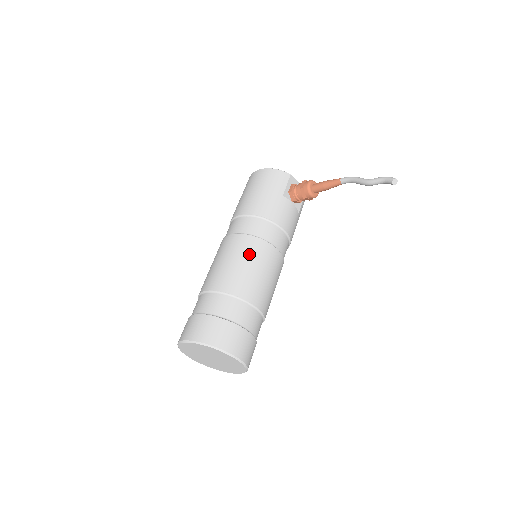
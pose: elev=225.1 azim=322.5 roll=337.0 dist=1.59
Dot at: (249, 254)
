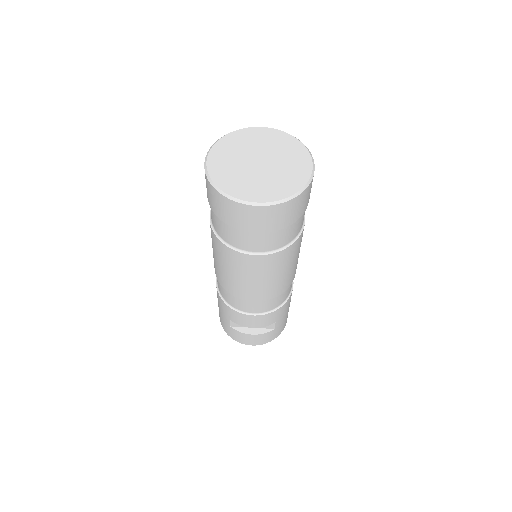
Dot at: occluded
